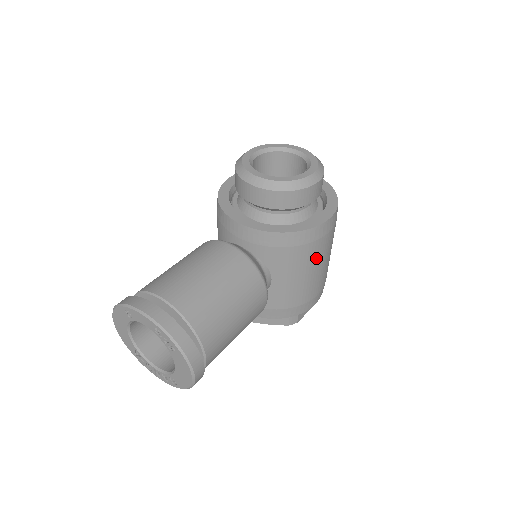
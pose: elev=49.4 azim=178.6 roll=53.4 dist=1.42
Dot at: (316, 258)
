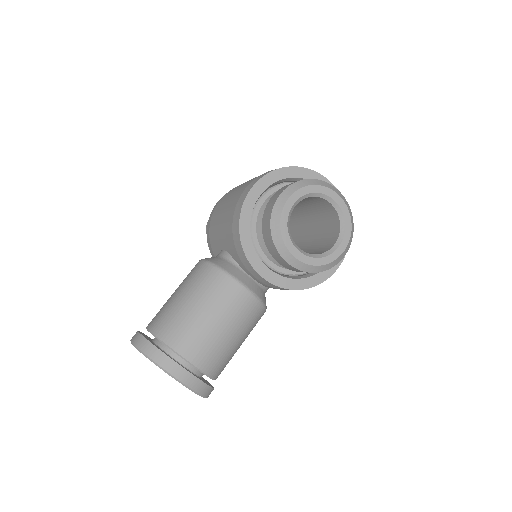
Dot at: occluded
